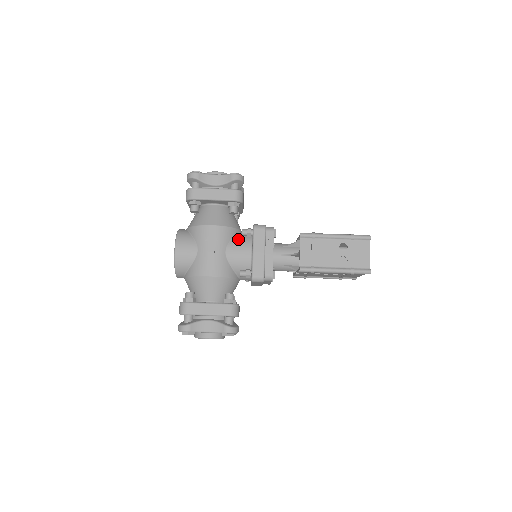
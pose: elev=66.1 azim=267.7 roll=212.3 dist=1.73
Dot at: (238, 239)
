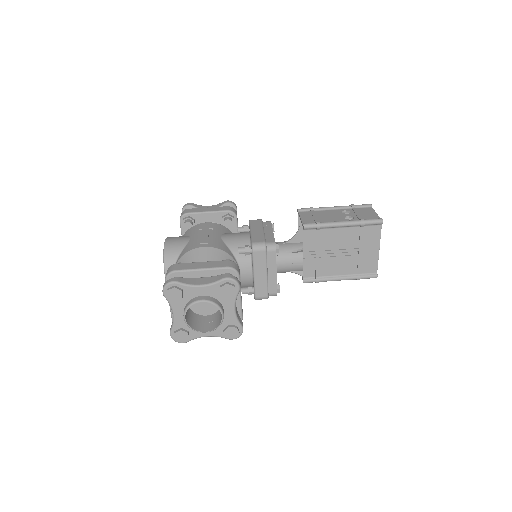
Dot at: occluded
